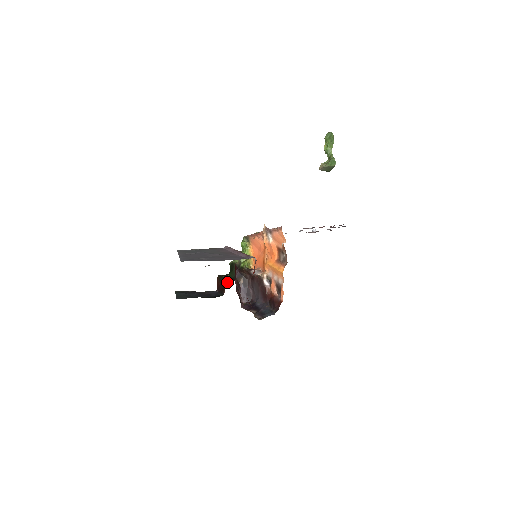
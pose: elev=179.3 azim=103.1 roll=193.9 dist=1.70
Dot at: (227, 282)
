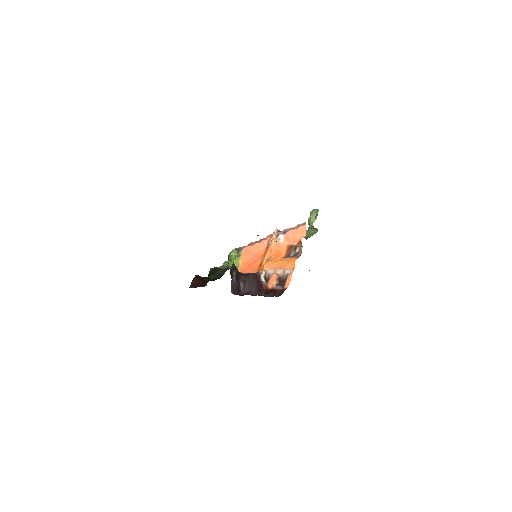
Dot at: (208, 280)
